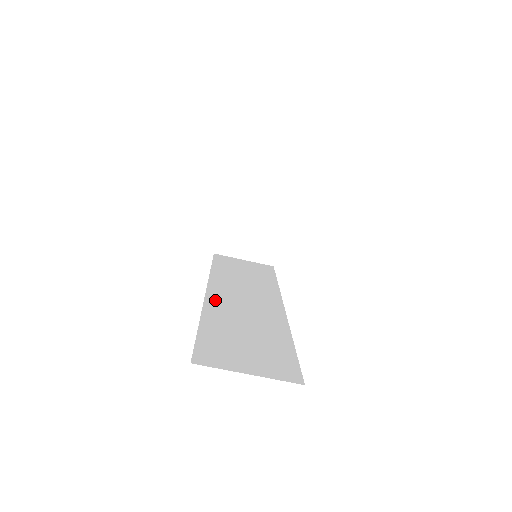
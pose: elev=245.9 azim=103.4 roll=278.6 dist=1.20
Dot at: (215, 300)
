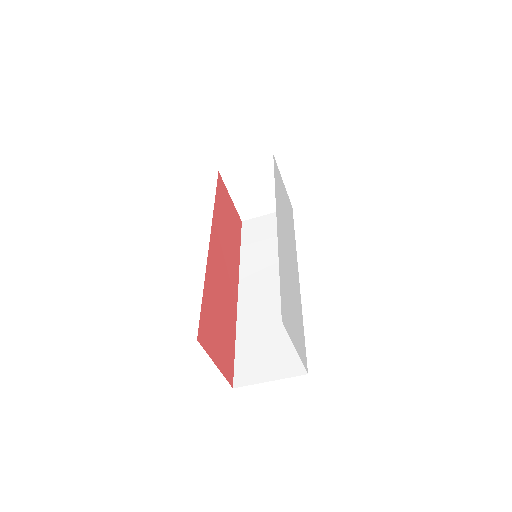
Dot at: (245, 299)
